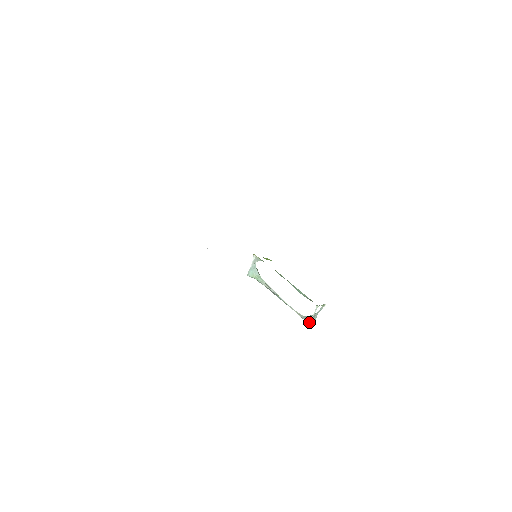
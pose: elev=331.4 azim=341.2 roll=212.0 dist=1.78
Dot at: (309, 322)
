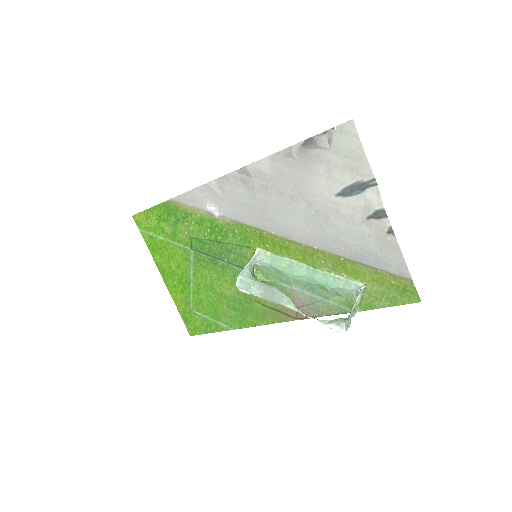
Dot at: (344, 321)
